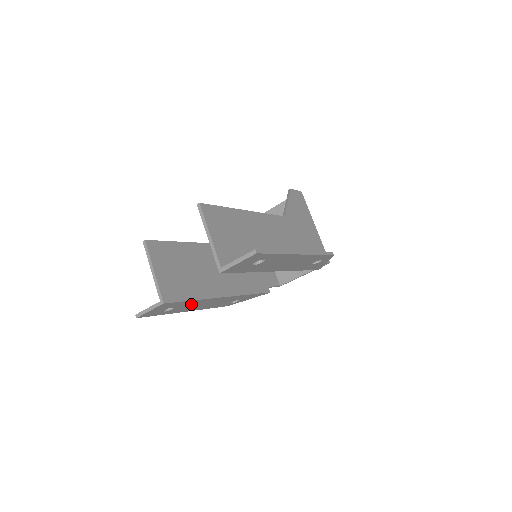
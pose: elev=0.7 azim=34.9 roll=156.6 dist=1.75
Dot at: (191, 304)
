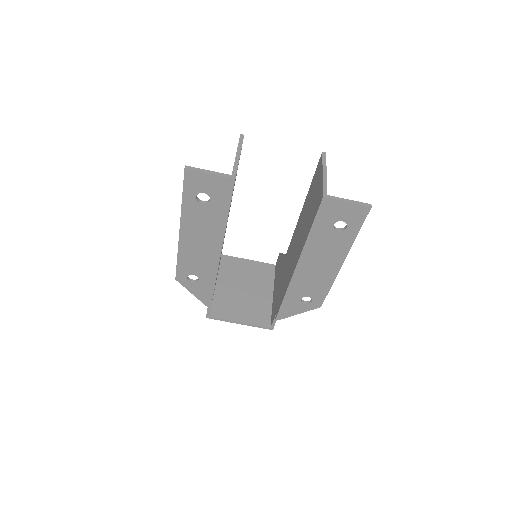
Dot at: (211, 220)
